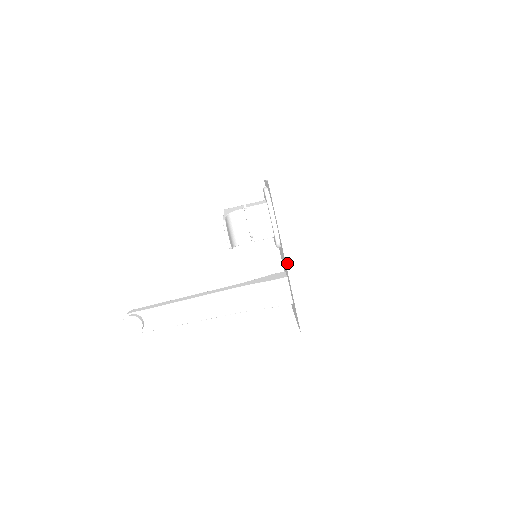
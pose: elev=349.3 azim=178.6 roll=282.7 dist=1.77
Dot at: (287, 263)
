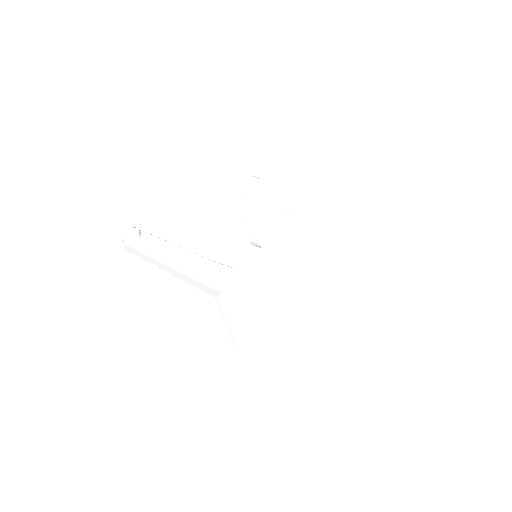
Dot at: (268, 240)
